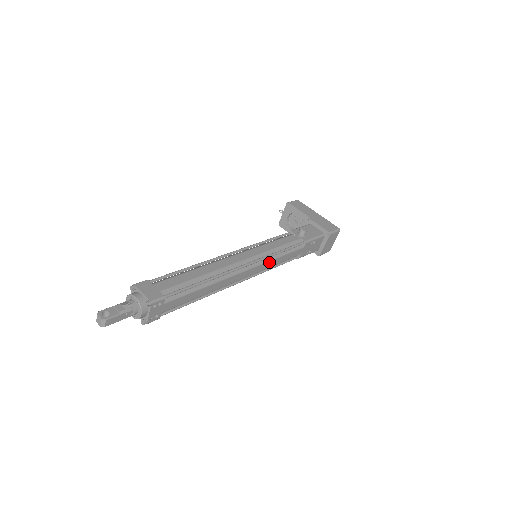
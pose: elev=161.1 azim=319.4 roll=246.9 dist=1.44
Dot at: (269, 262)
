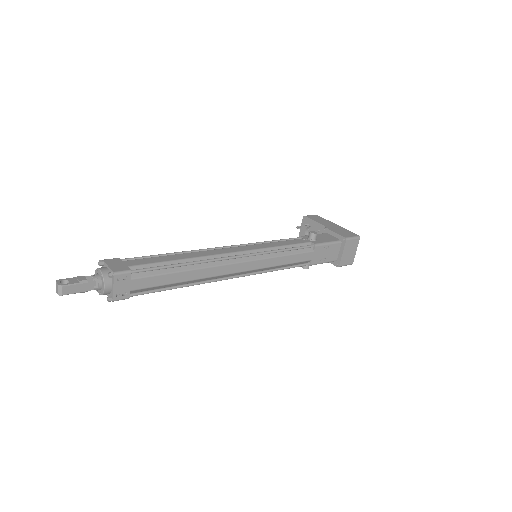
Dot at: (268, 260)
